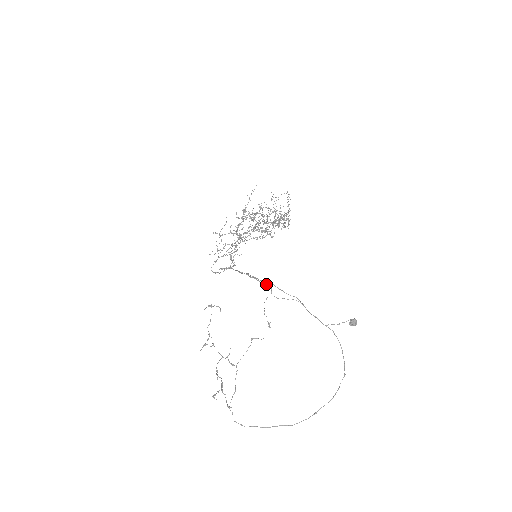
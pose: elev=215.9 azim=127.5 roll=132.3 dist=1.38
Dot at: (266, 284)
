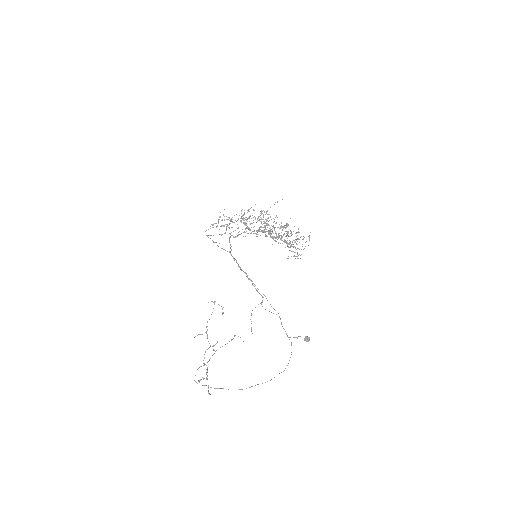
Dot at: occluded
